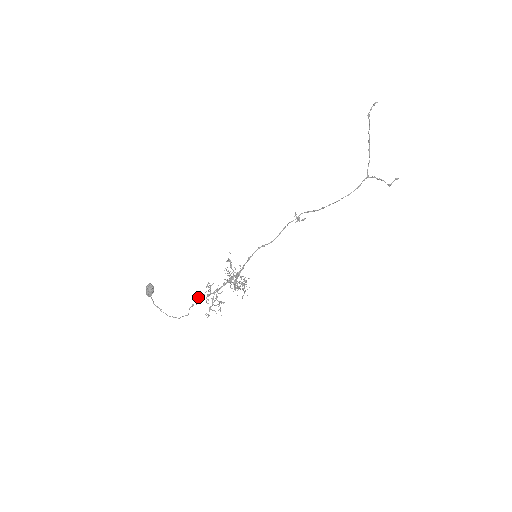
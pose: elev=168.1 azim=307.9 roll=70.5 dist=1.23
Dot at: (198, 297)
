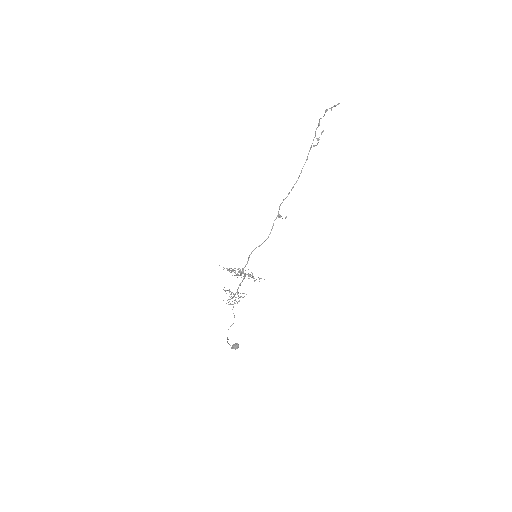
Dot at: occluded
